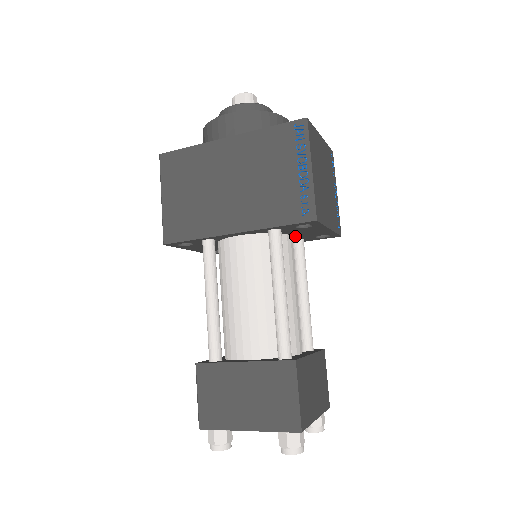
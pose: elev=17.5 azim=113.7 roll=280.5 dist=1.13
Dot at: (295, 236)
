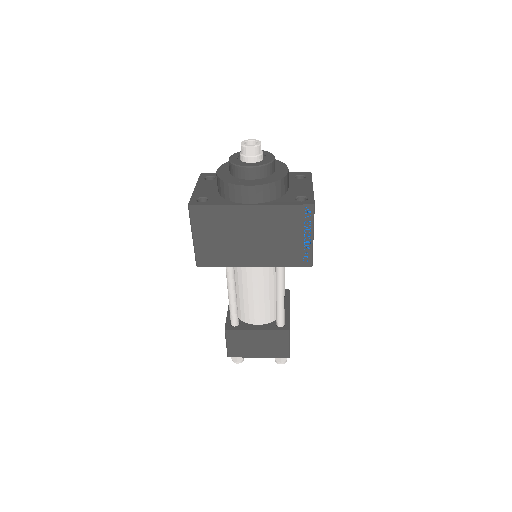
Dot at: occluded
